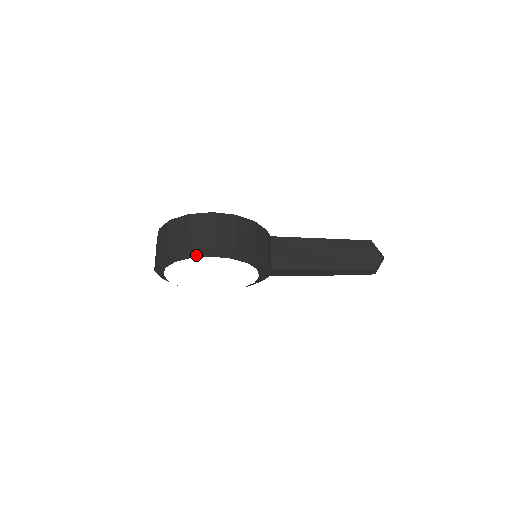
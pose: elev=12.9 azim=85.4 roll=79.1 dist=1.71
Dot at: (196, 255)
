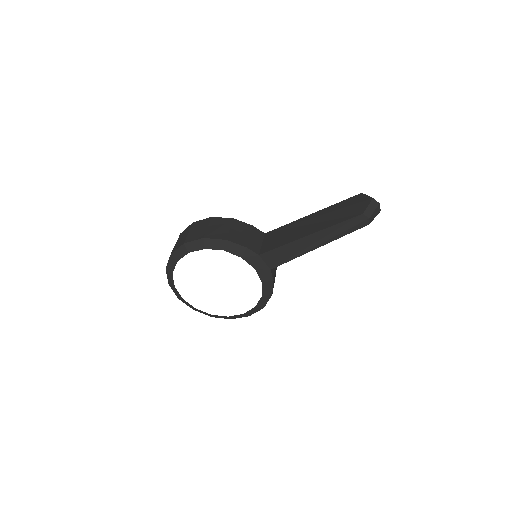
Dot at: (179, 257)
